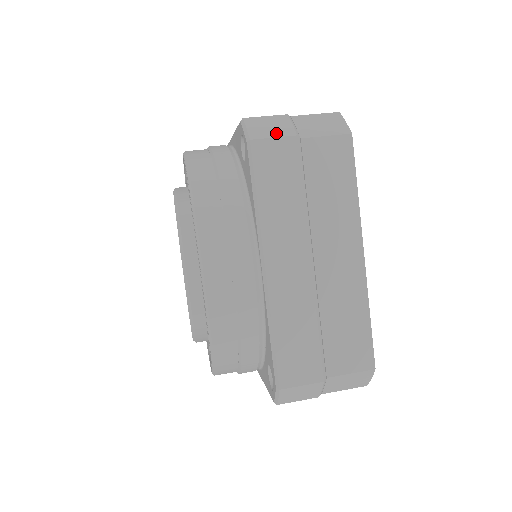
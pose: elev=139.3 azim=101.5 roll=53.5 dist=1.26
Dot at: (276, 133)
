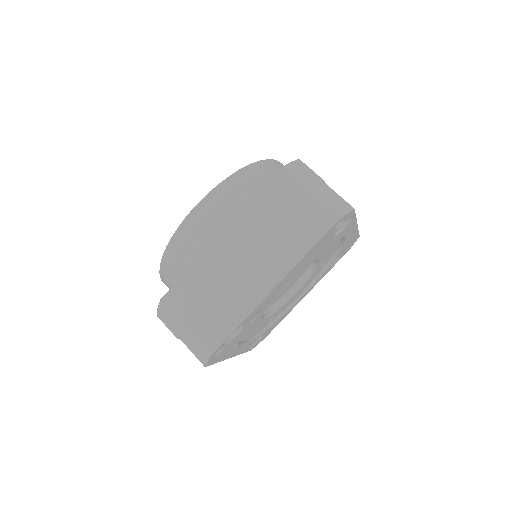
Dot at: (169, 327)
